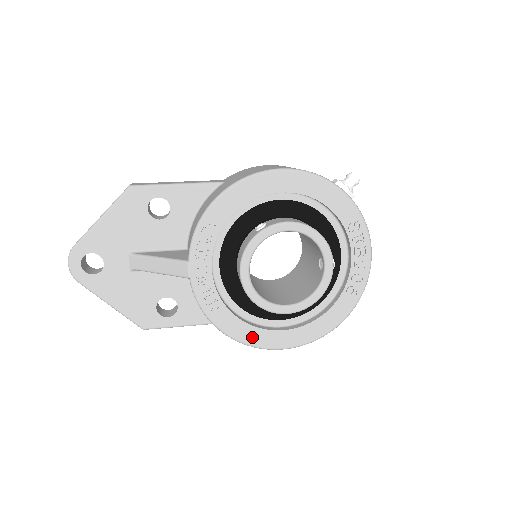
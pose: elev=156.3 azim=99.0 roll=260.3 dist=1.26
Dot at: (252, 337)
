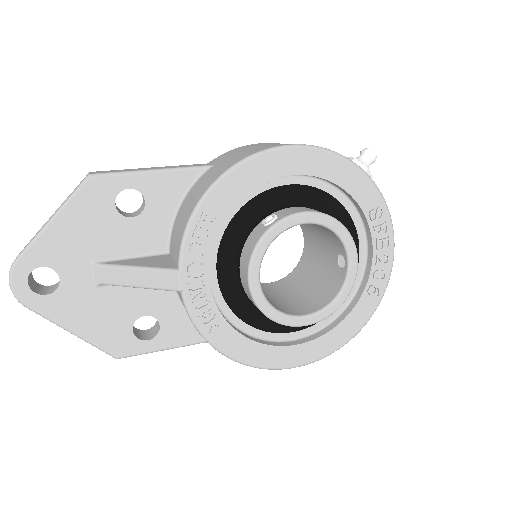
Dot at: (260, 357)
